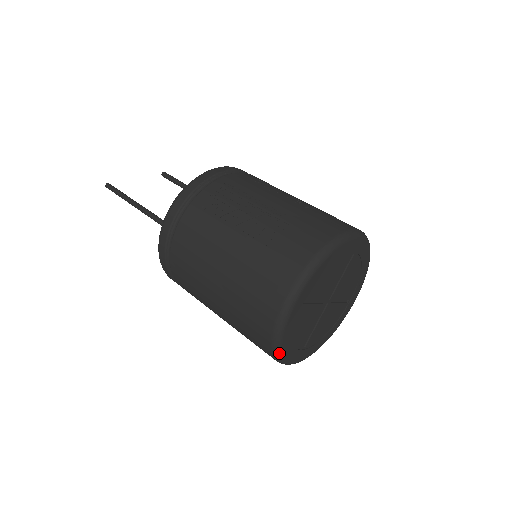
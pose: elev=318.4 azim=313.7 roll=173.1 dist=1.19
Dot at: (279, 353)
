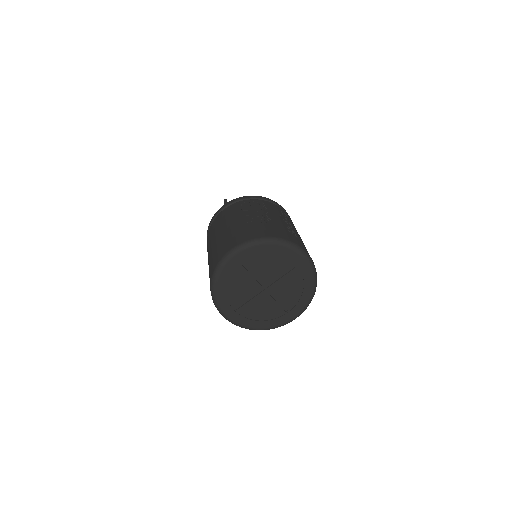
Dot at: (213, 288)
